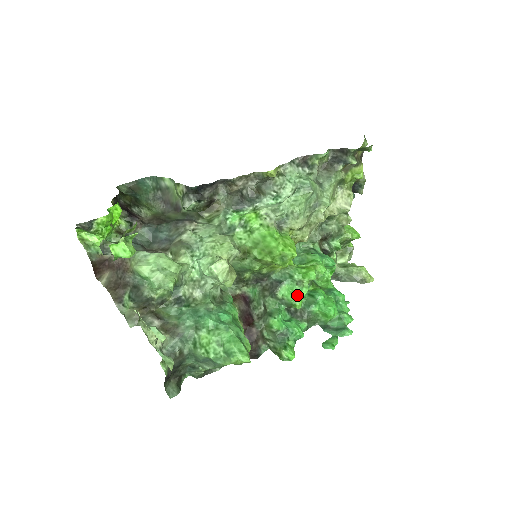
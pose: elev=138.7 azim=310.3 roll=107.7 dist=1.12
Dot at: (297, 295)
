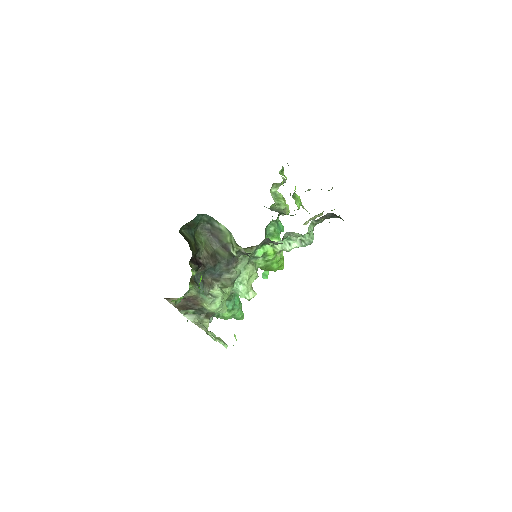
Dot at: occluded
